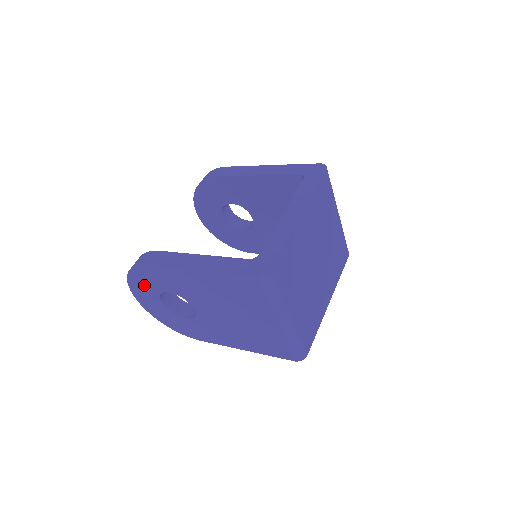
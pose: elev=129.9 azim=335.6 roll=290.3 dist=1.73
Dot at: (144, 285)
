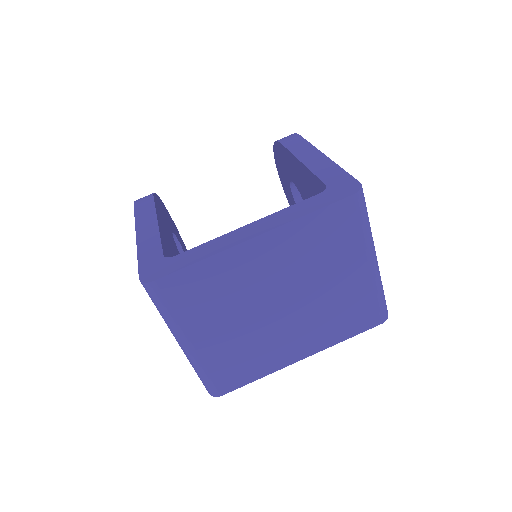
Dot at: occluded
